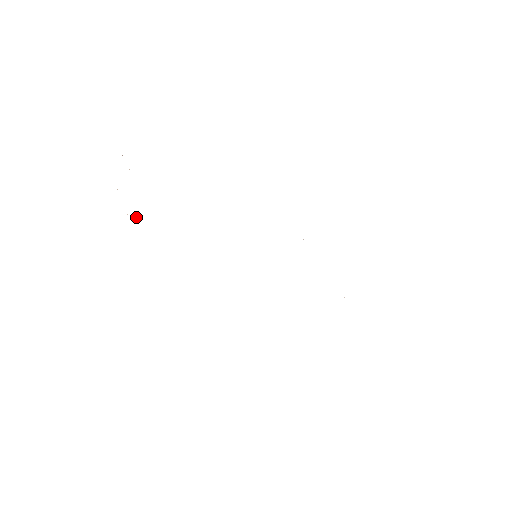
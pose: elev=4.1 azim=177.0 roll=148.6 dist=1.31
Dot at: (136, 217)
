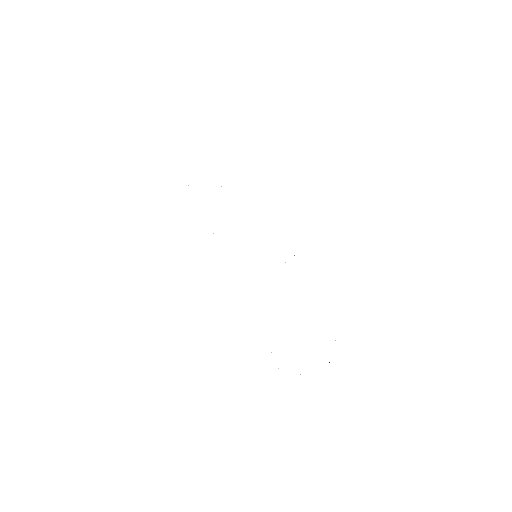
Dot at: occluded
